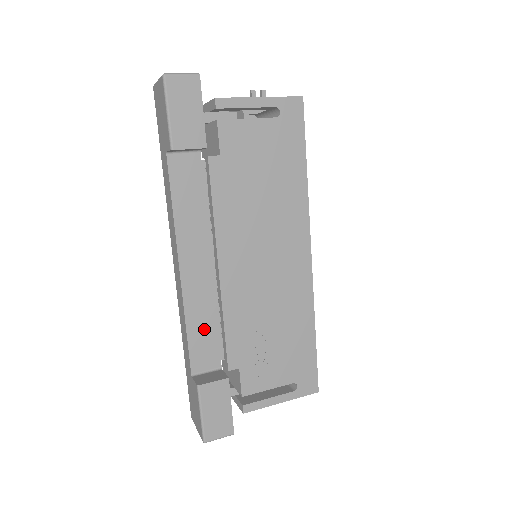
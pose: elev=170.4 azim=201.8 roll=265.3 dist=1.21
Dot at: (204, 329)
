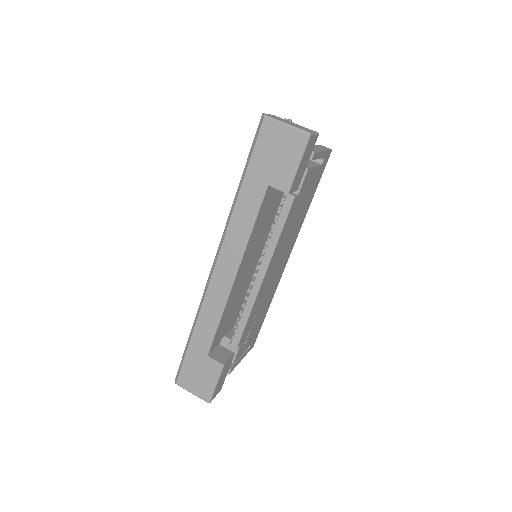
Dot at: (225, 319)
